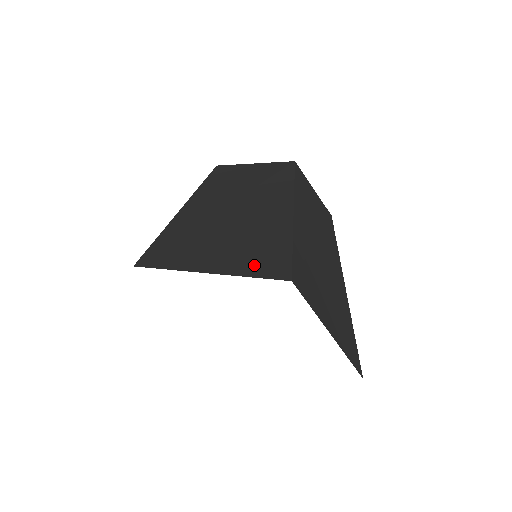
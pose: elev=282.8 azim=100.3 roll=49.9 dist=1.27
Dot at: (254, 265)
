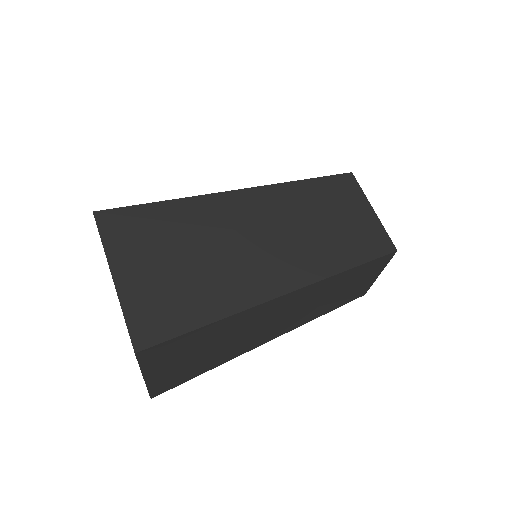
Dot at: occluded
